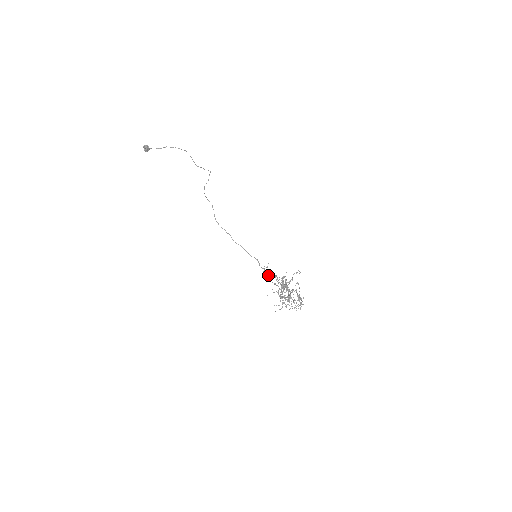
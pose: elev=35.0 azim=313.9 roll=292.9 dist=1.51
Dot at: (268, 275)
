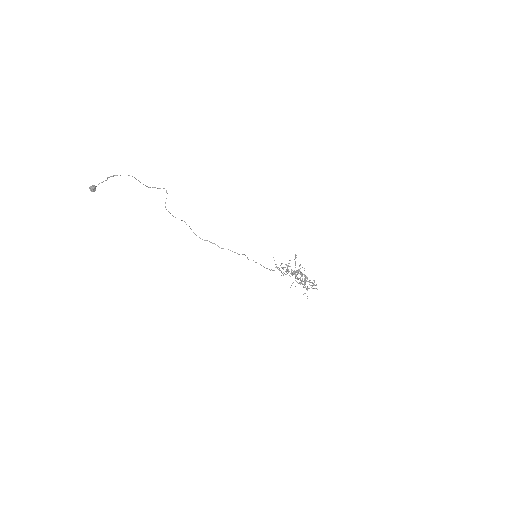
Dot at: (260, 264)
